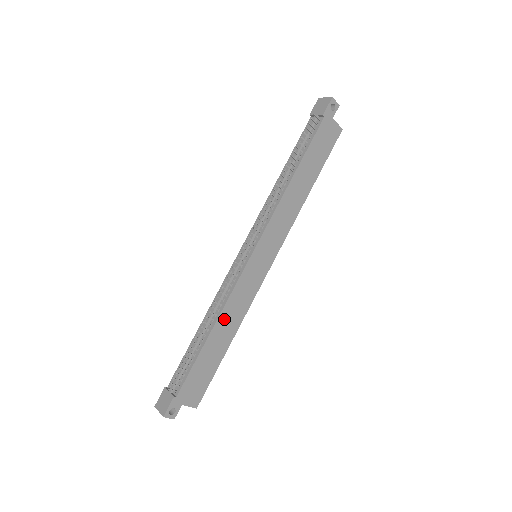
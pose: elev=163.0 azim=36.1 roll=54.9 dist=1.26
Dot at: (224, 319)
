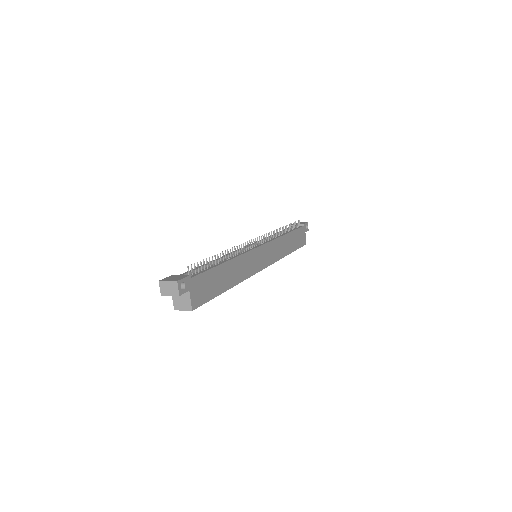
Dot at: (235, 264)
